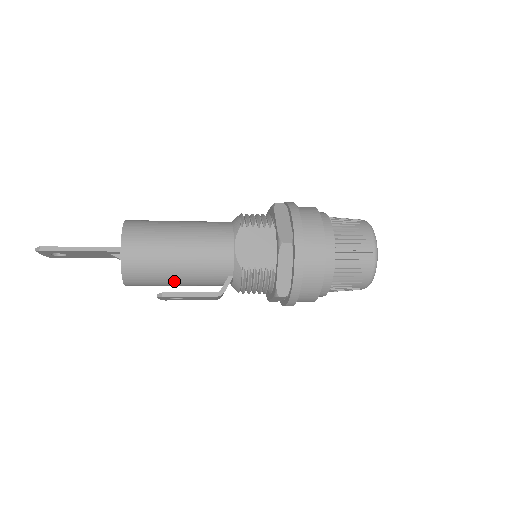
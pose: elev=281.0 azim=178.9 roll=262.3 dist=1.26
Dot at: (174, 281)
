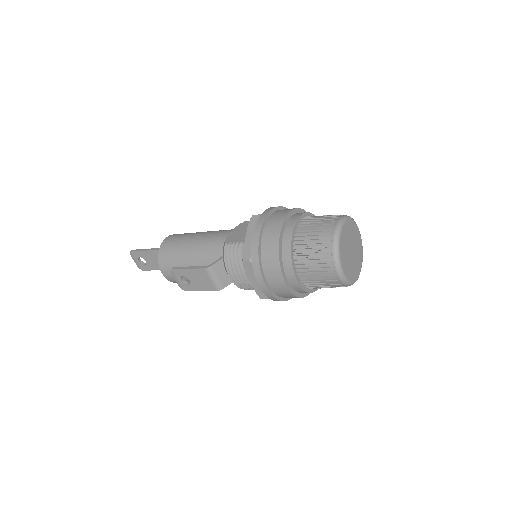
Dot at: (187, 264)
